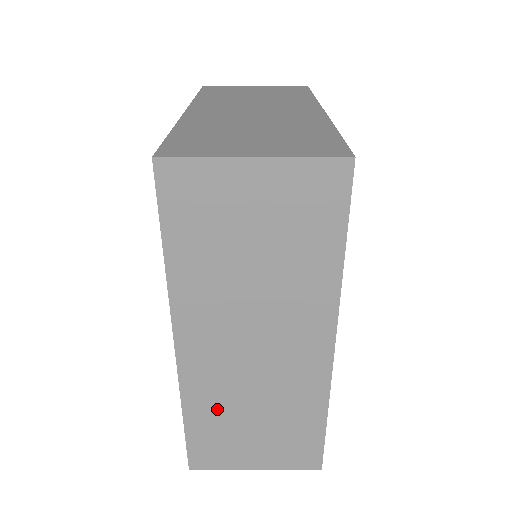
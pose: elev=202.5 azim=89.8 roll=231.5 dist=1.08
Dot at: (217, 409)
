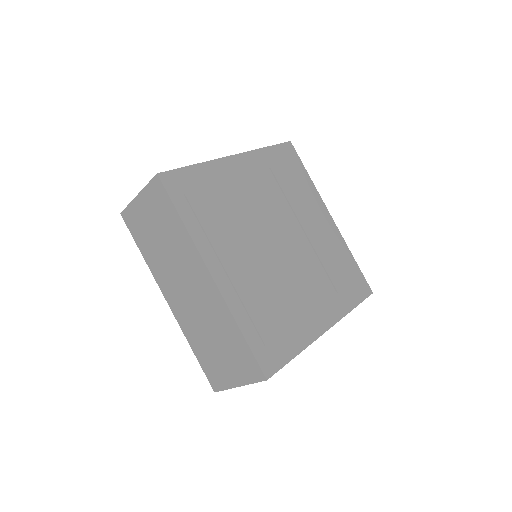
Dot at: (199, 339)
